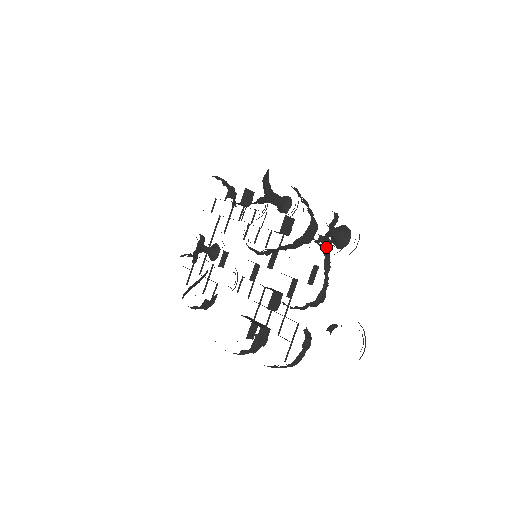
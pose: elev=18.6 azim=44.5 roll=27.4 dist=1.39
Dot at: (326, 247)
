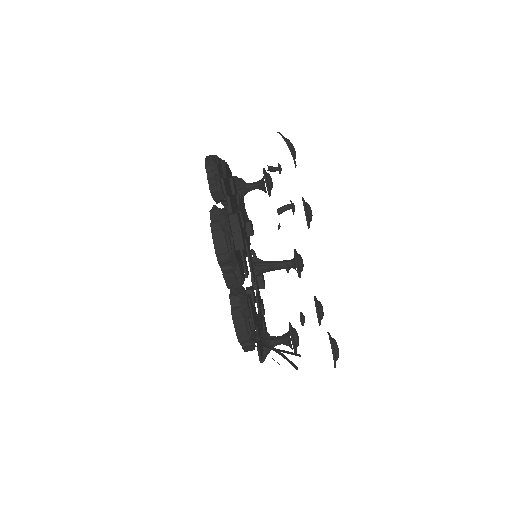
Dot at: (232, 176)
